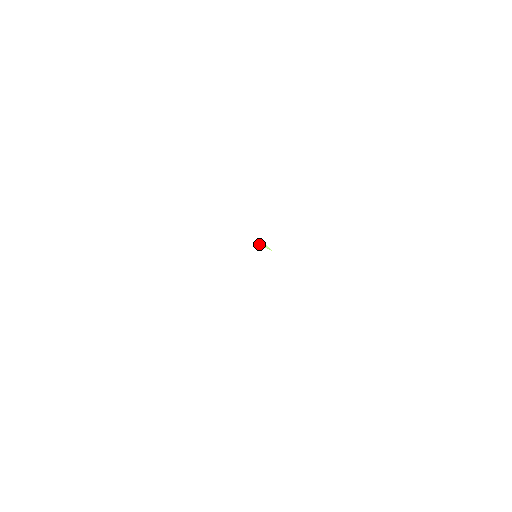
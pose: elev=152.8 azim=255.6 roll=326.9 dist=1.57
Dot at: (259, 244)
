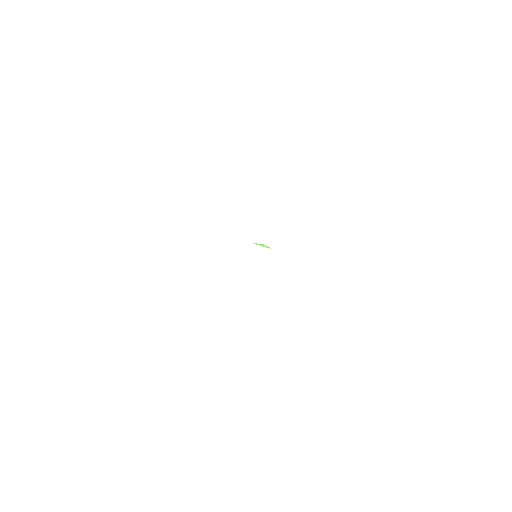
Dot at: (256, 244)
